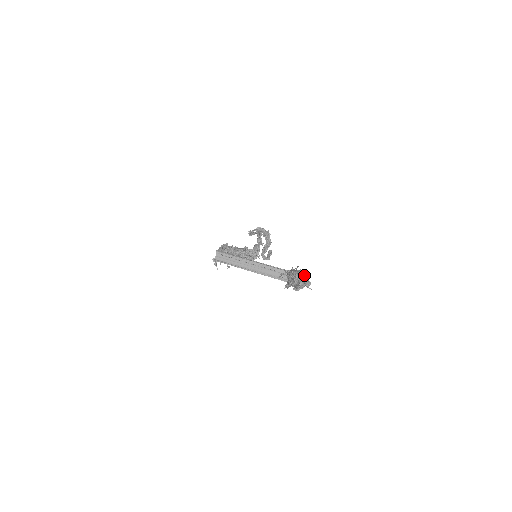
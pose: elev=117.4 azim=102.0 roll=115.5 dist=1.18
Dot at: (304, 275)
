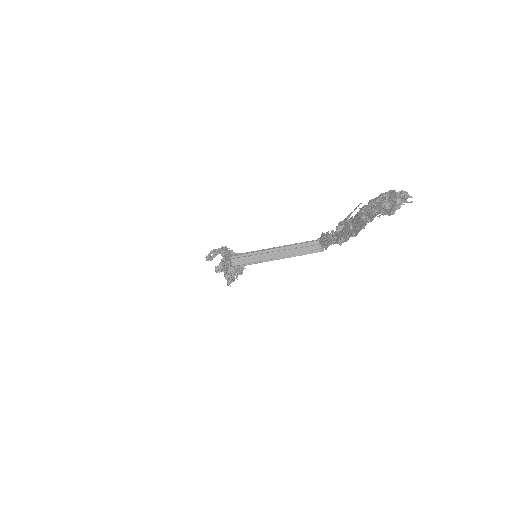
Dot at: (394, 193)
